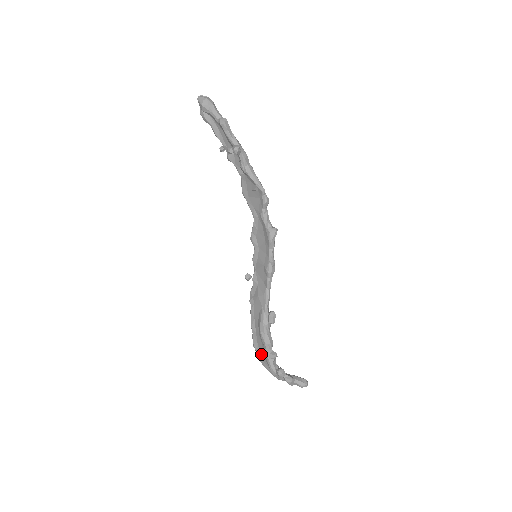
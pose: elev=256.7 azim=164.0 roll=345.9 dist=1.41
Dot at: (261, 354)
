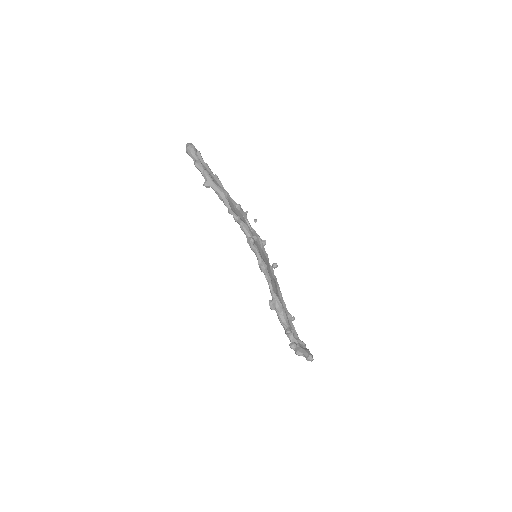
Dot at: occluded
